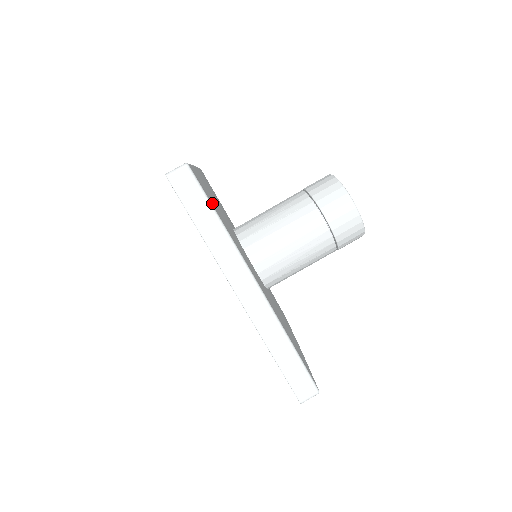
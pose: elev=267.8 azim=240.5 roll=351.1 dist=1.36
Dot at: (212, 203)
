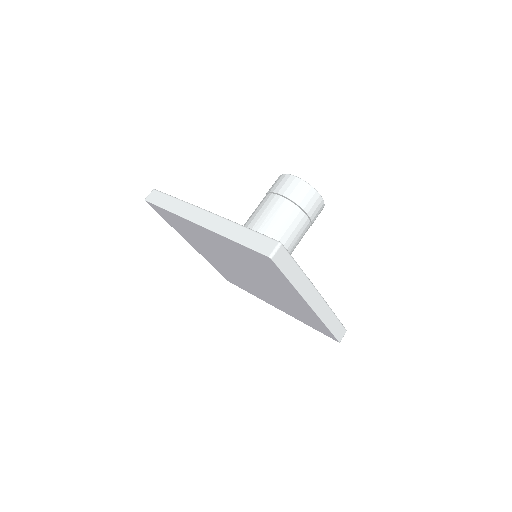
Dot at: occluded
